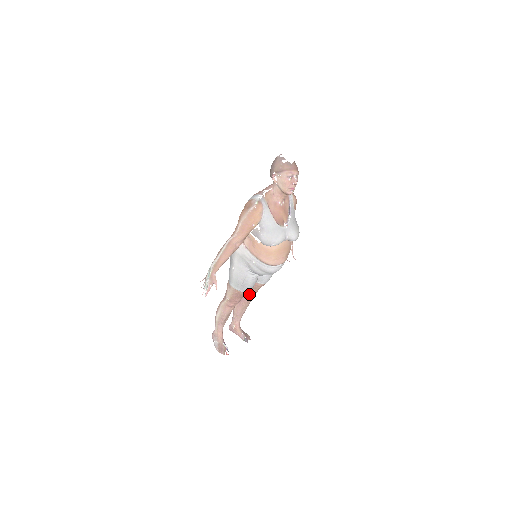
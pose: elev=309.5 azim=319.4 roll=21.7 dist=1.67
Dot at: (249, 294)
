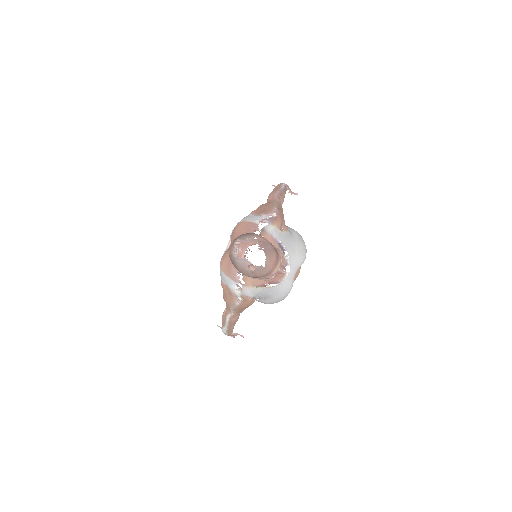
Dot at: occluded
